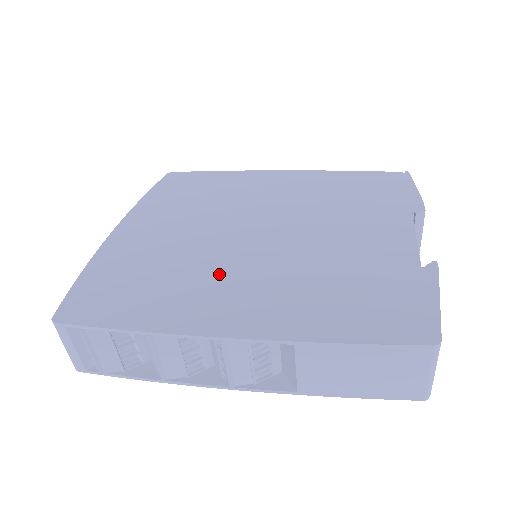
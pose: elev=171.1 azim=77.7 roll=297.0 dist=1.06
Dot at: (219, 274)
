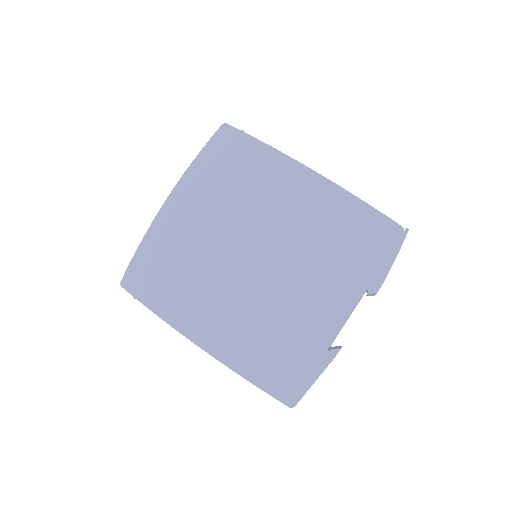
Dot at: (213, 290)
